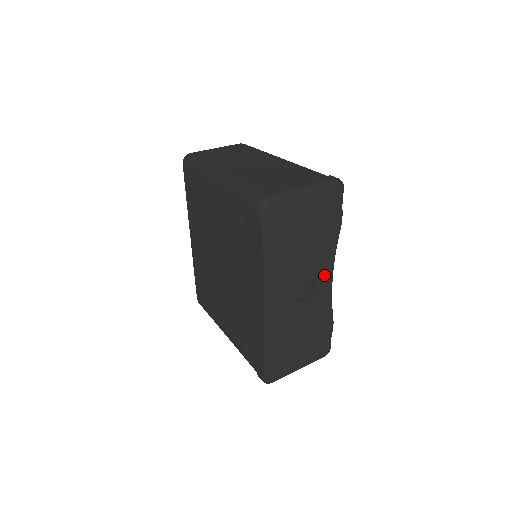
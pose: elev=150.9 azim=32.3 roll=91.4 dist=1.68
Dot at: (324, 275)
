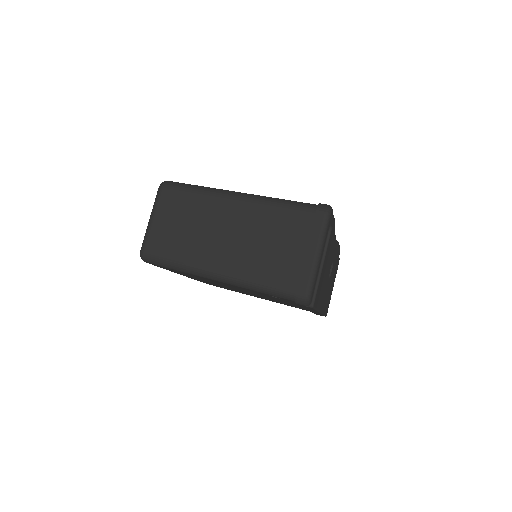
Dot at: (335, 248)
